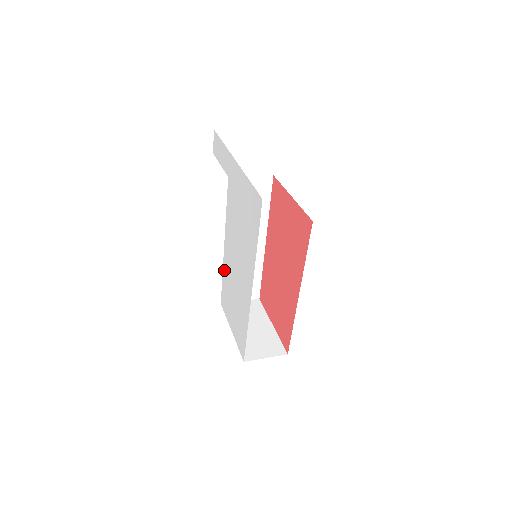
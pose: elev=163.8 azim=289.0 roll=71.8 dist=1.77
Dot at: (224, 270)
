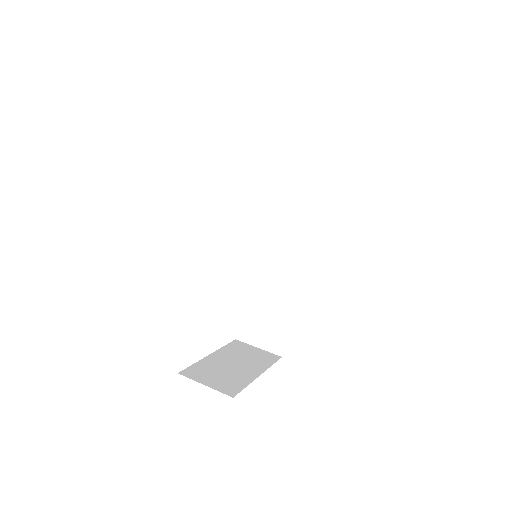
Dot at: occluded
